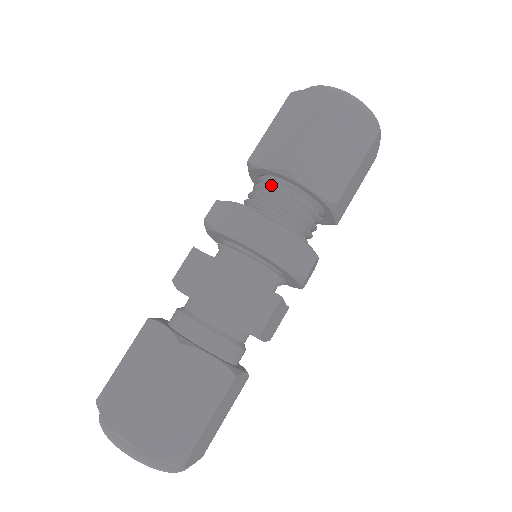
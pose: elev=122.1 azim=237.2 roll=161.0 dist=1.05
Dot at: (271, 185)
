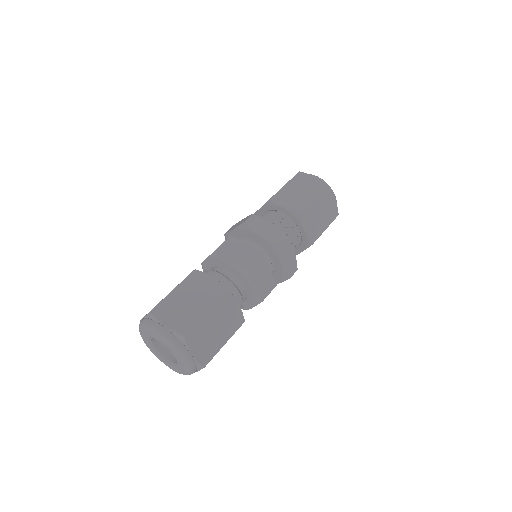
Dot at: (284, 219)
